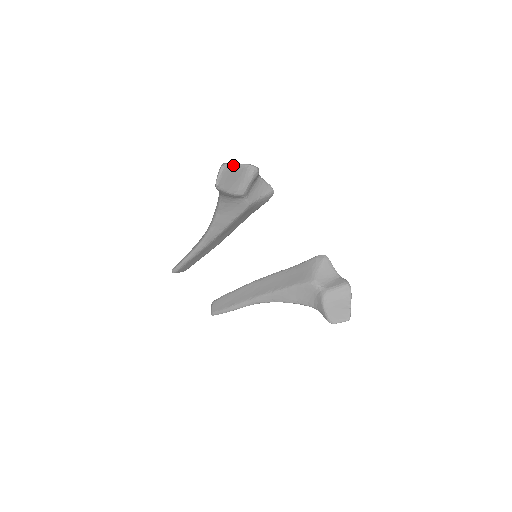
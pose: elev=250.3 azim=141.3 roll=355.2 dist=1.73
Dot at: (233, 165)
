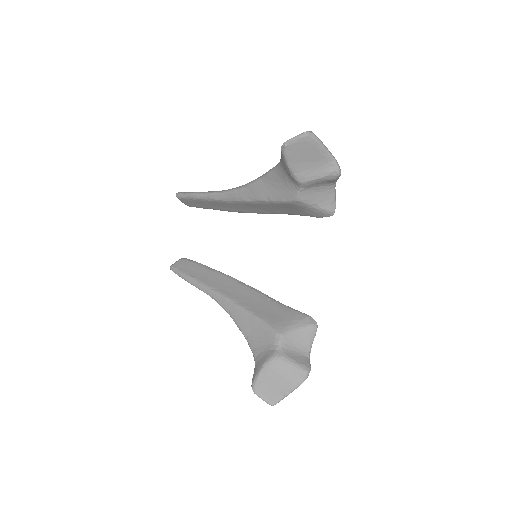
Dot at: (320, 143)
